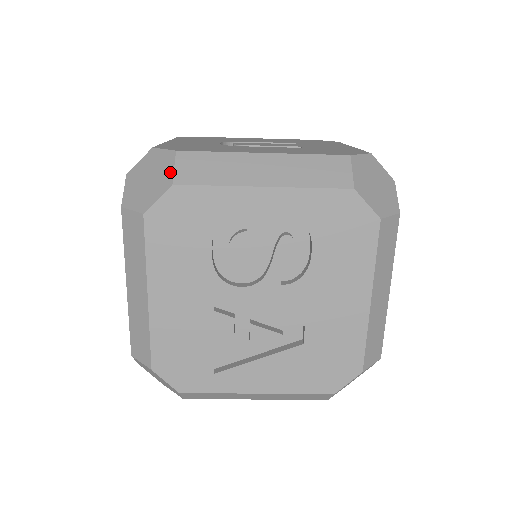
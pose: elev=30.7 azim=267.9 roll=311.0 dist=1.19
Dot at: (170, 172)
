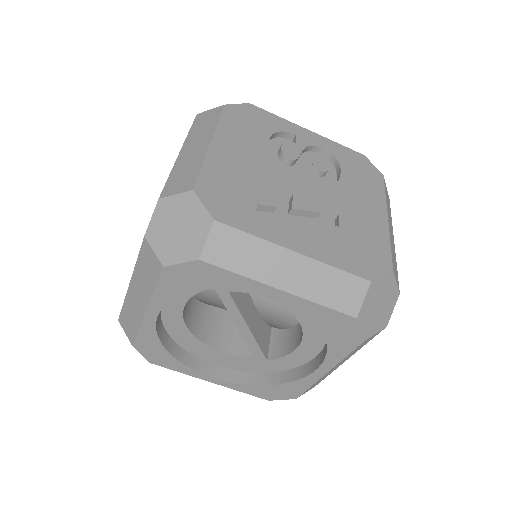
Dot at: occluded
